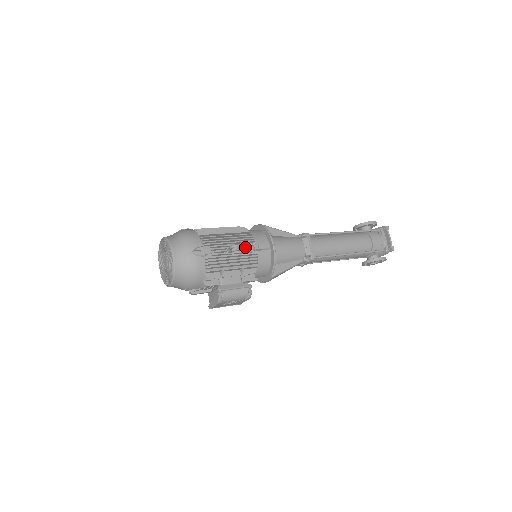
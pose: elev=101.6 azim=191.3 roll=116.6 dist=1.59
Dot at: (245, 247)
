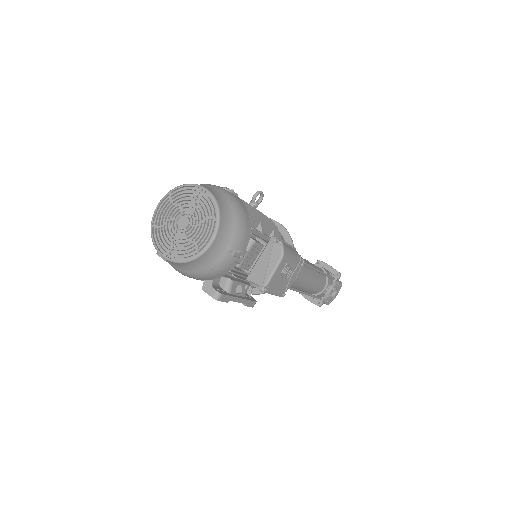
Dot at: occluded
